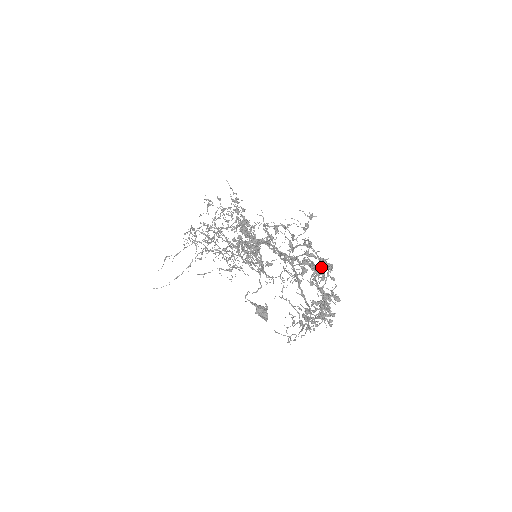
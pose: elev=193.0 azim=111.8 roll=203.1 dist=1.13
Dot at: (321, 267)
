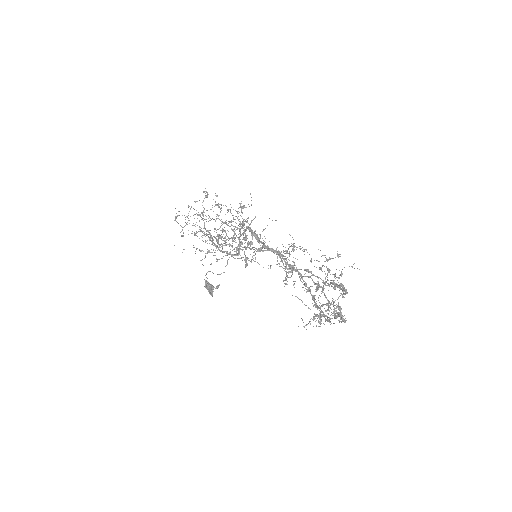
Dot at: occluded
